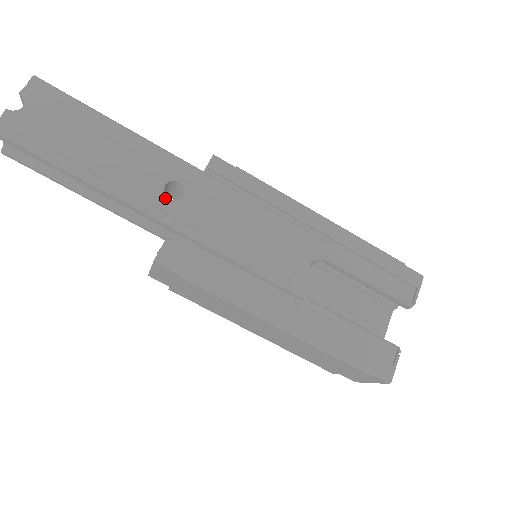
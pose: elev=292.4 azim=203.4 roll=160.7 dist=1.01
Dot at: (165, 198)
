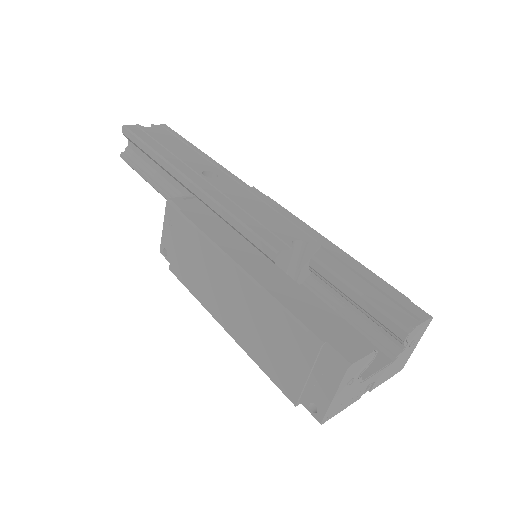
Dot at: (200, 174)
